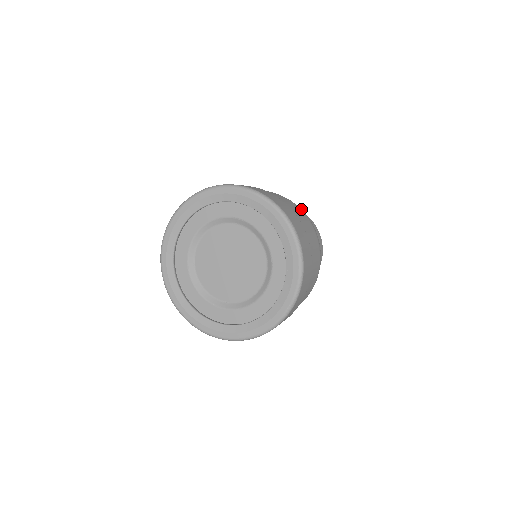
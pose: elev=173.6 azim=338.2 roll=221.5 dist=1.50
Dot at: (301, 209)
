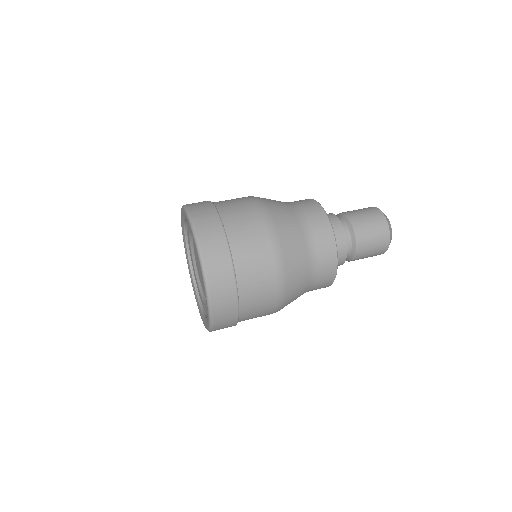
Dot at: (281, 290)
